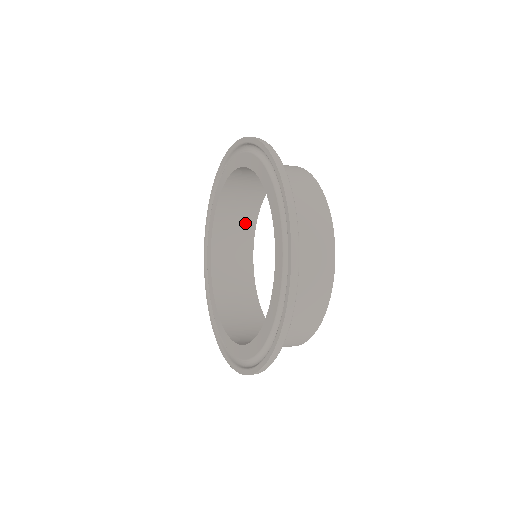
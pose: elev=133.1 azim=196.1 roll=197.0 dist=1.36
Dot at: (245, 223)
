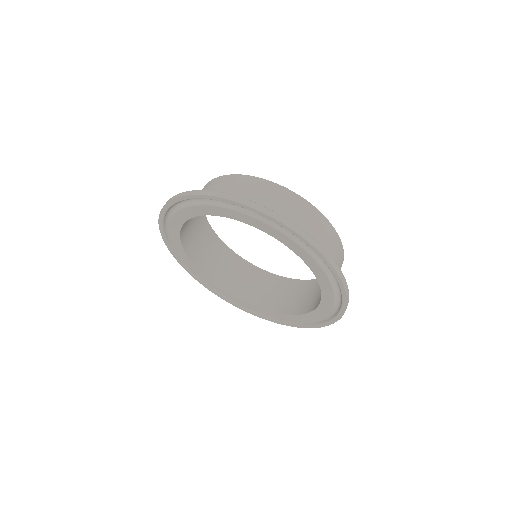
Dot at: (201, 227)
